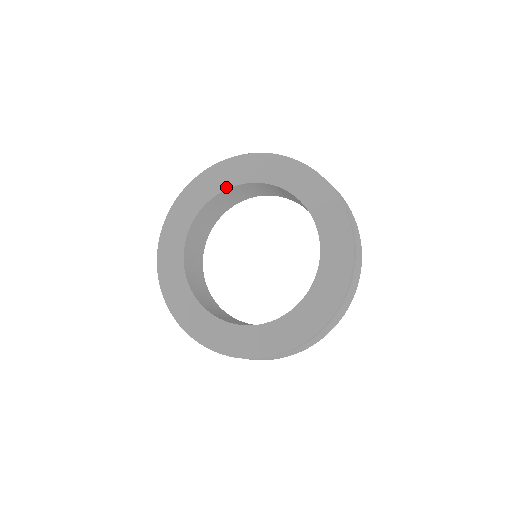
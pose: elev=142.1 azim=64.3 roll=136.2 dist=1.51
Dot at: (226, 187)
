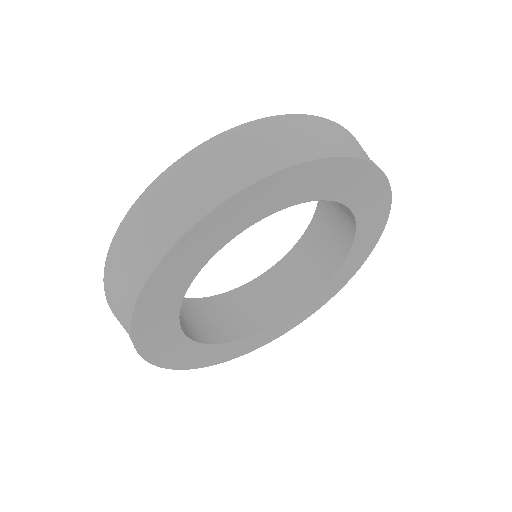
Dot at: (222, 245)
